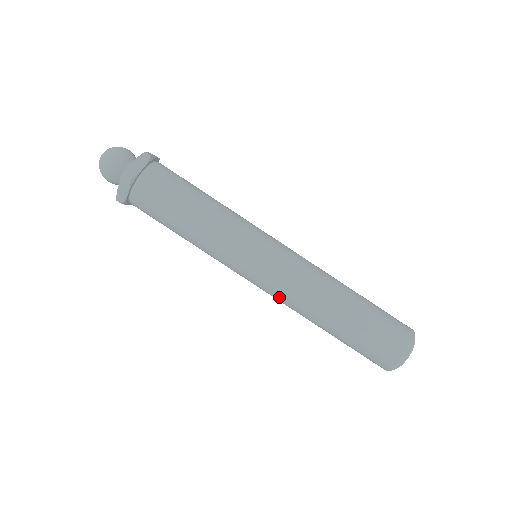
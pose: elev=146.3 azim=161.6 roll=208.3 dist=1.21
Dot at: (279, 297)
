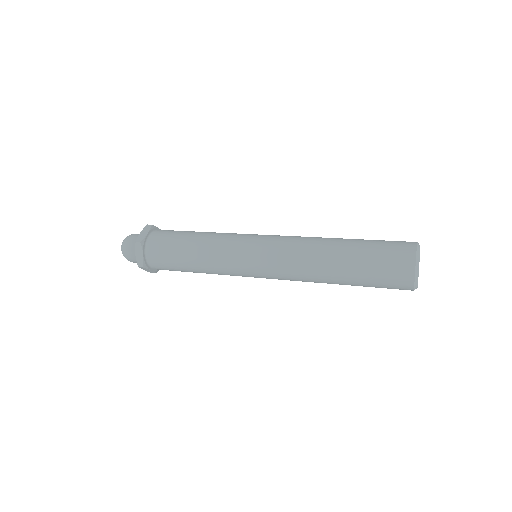
Dot at: (284, 272)
